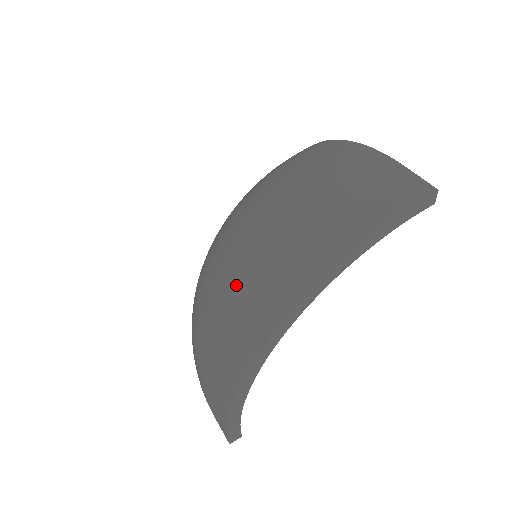
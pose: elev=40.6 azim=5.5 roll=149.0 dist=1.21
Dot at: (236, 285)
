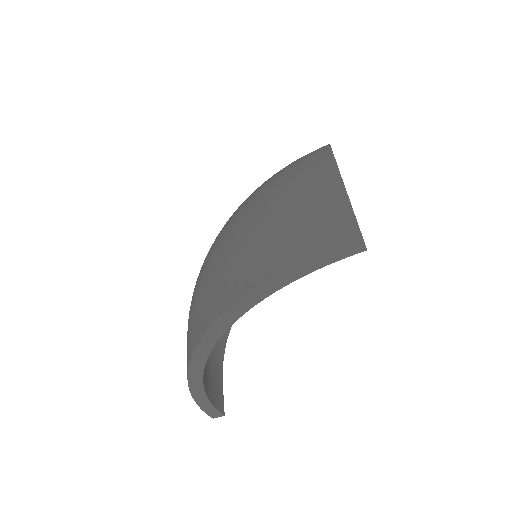
Dot at: (196, 289)
